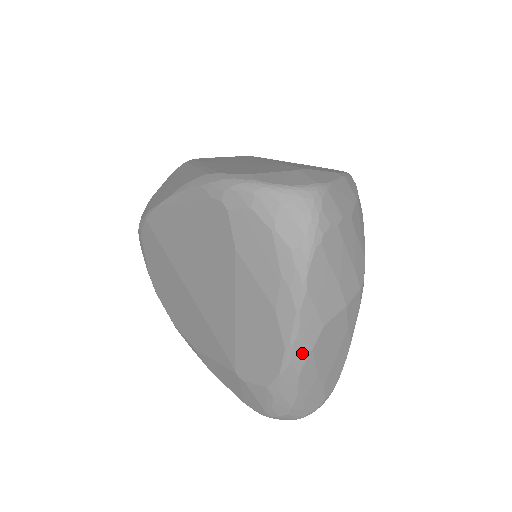
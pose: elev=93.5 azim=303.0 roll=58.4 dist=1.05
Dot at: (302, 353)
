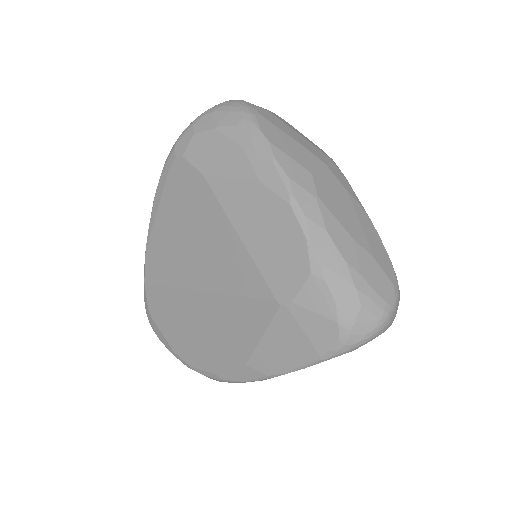
Dot at: (310, 203)
